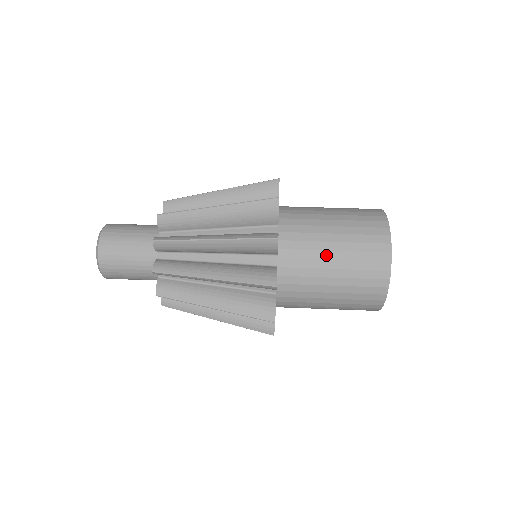
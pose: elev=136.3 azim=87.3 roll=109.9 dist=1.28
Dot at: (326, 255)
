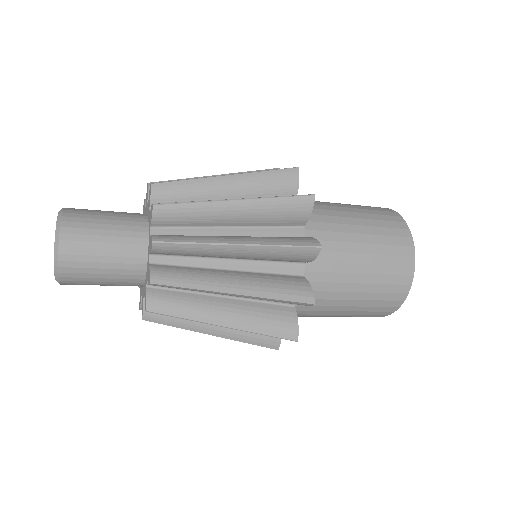
Dot at: (341, 209)
